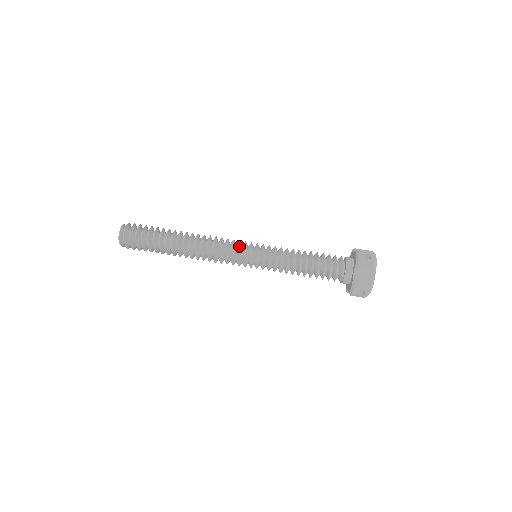
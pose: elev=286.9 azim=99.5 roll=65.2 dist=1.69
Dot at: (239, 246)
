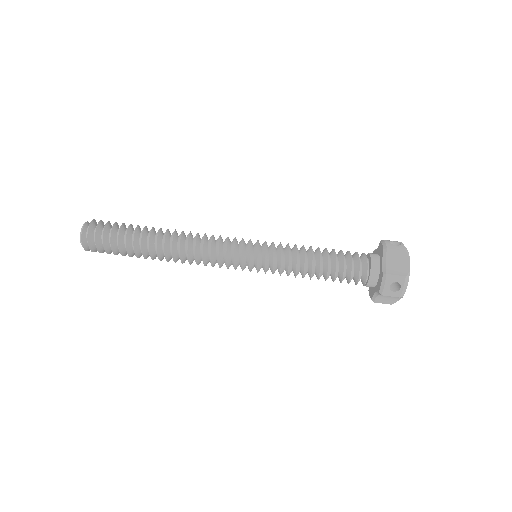
Dot at: (235, 240)
